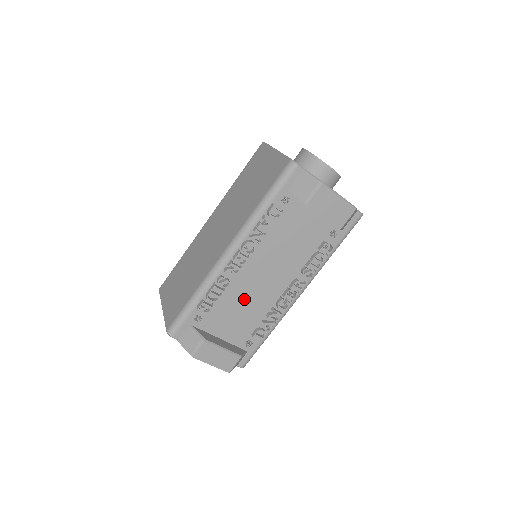
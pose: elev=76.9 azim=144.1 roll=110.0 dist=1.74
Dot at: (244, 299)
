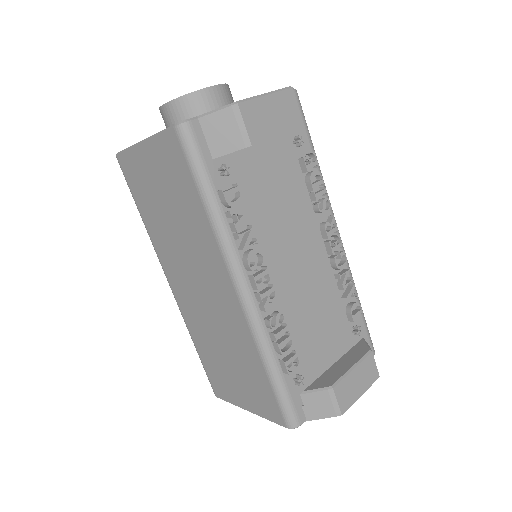
Dot at: (307, 305)
